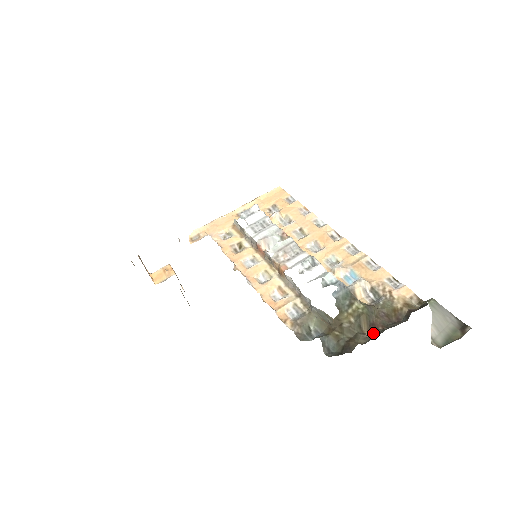
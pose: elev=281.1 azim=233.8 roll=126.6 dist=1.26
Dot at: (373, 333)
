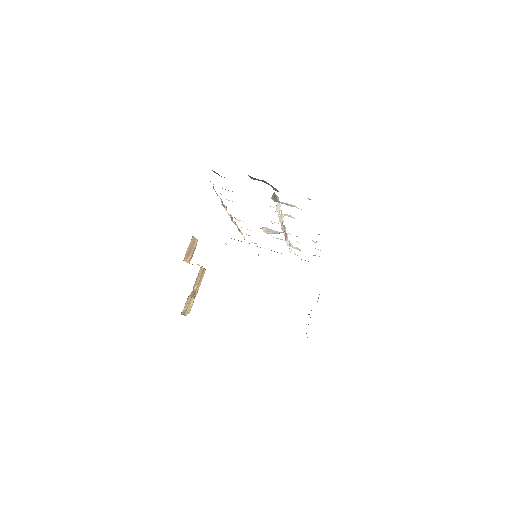
Dot at: occluded
